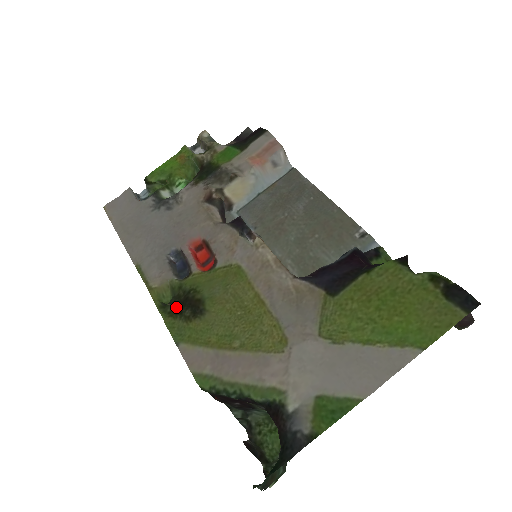
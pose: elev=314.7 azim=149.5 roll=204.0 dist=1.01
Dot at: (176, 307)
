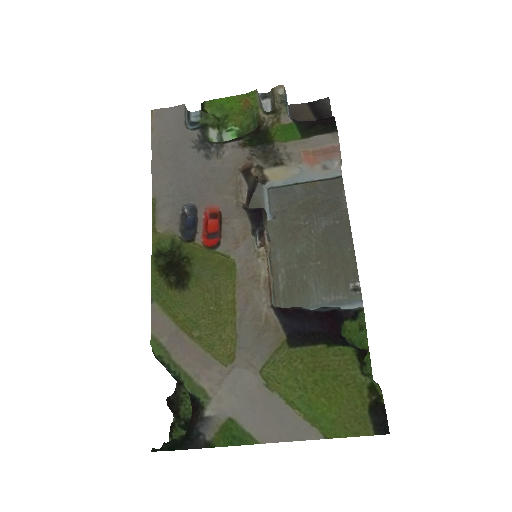
Dot at: (167, 264)
